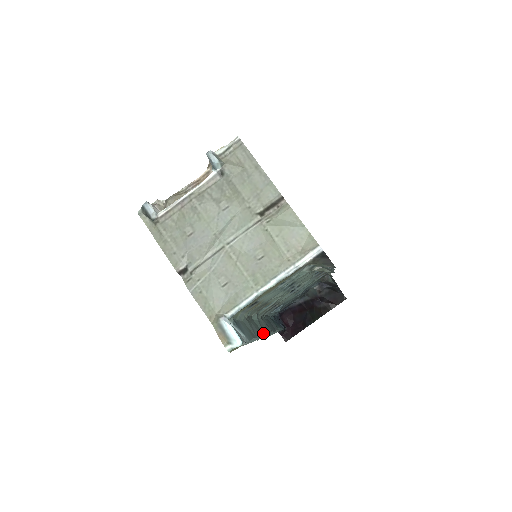
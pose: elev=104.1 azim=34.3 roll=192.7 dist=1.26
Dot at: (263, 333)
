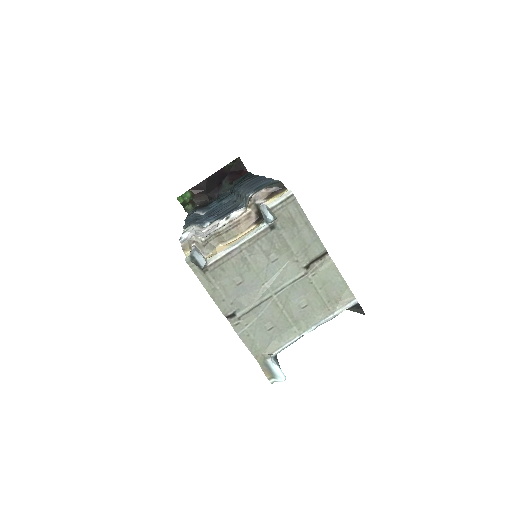
Dot at: occluded
